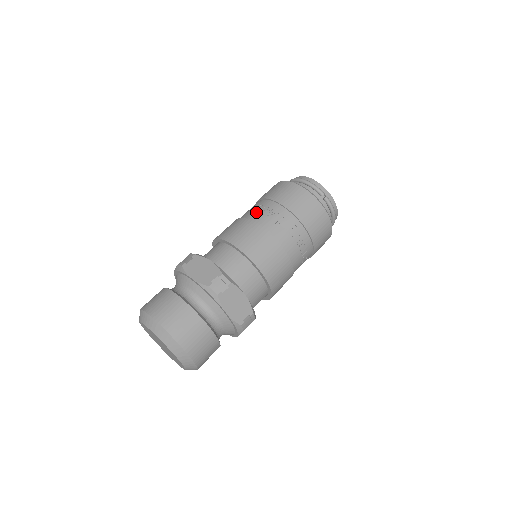
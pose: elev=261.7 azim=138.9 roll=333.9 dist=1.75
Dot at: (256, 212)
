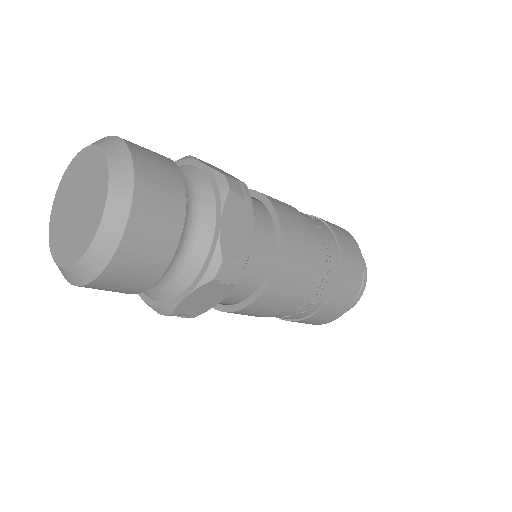
Dot at: occluded
